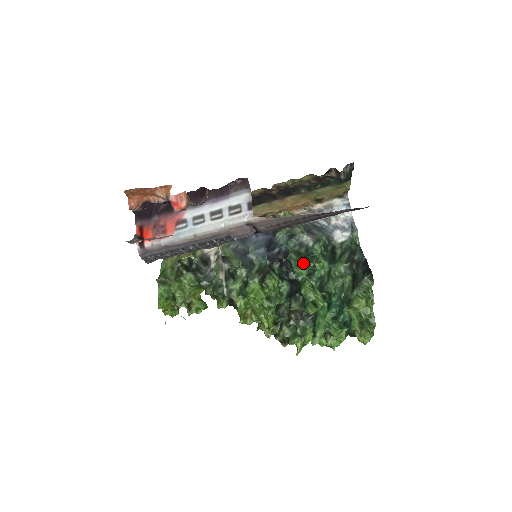
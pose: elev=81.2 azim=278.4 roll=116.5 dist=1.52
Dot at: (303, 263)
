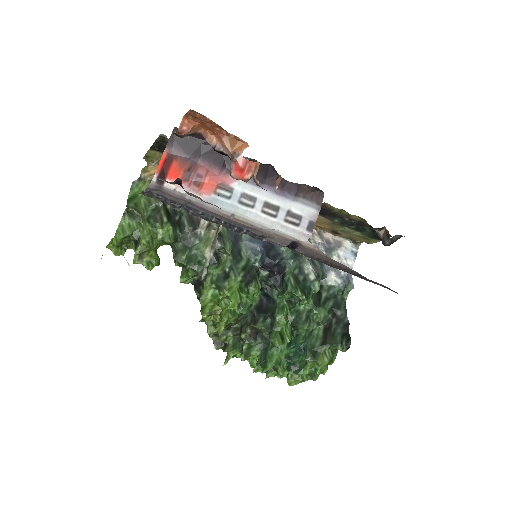
Dot at: (299, 295)
